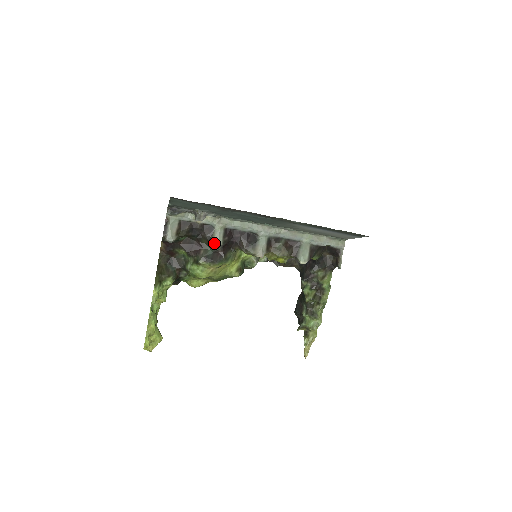
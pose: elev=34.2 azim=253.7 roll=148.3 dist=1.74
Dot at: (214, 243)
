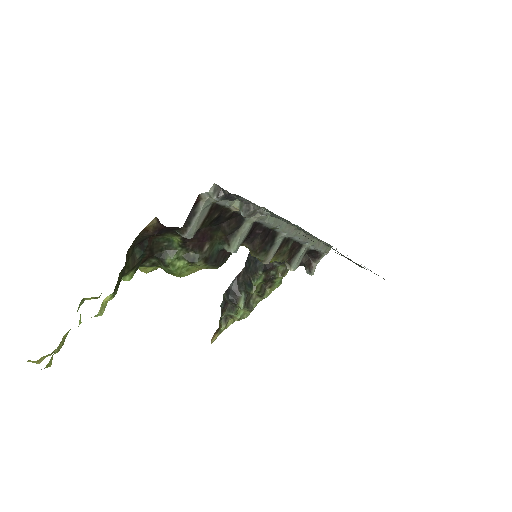
Dot at: (236, 244)
